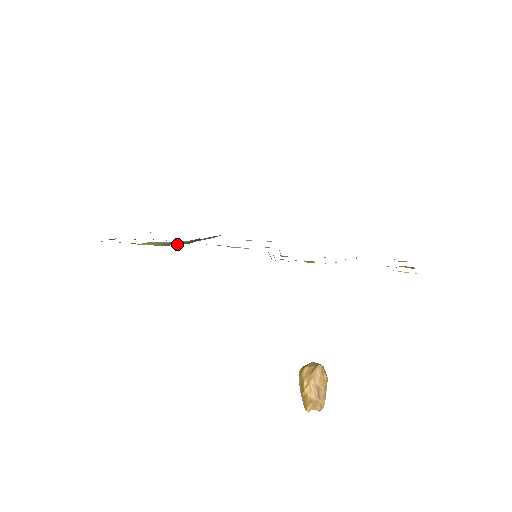
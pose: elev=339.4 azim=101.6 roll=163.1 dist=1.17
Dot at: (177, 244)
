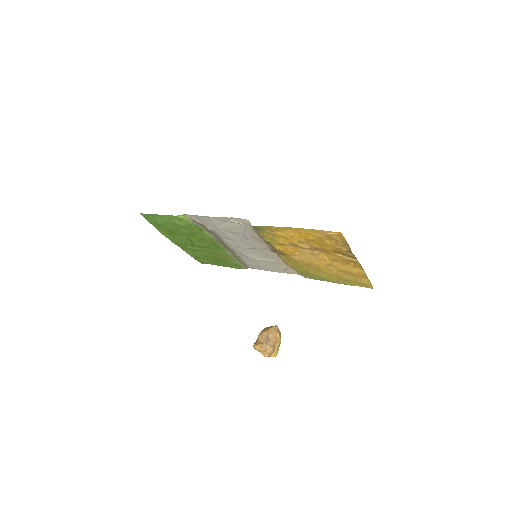
Dot at: (204, 234)
